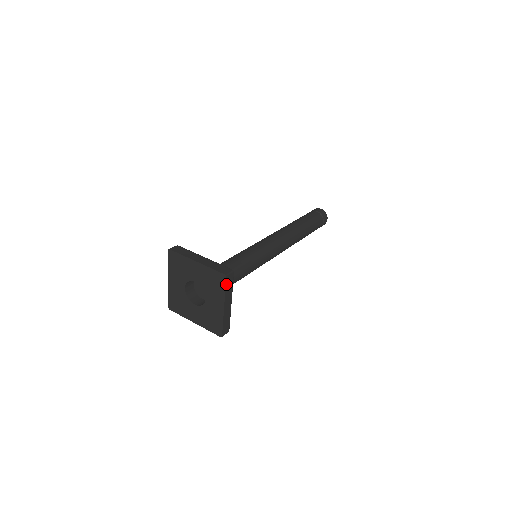
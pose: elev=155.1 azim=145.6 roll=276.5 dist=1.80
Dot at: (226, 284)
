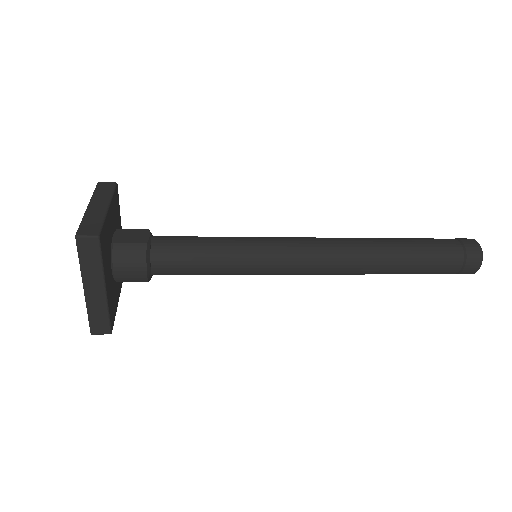
Dot at: (80, 251)
